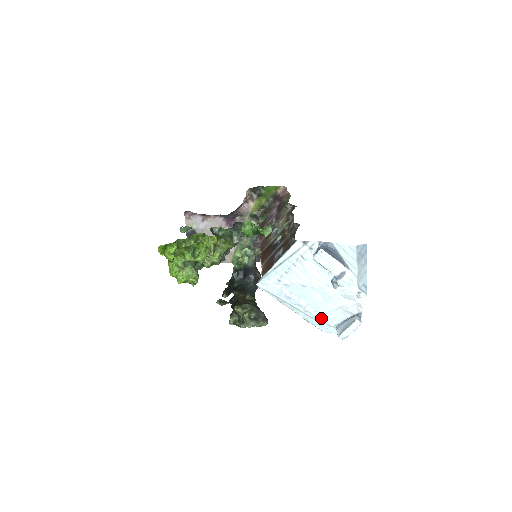
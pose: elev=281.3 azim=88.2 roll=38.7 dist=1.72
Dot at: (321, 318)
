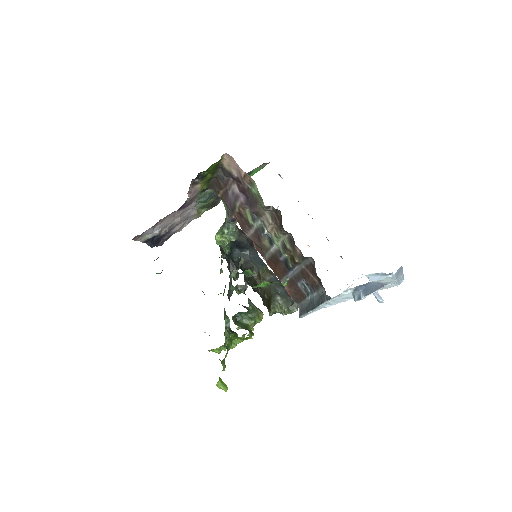
Dot at: occluded
